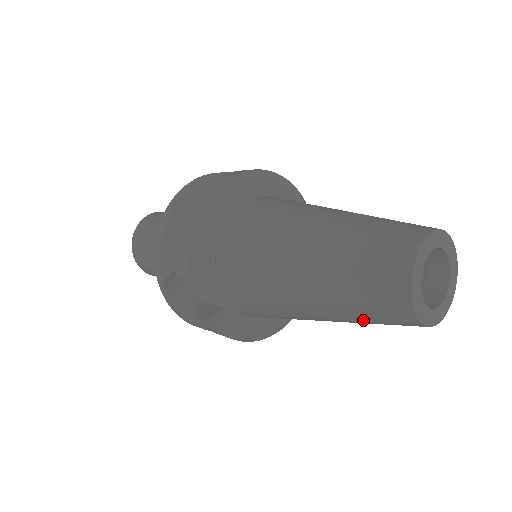
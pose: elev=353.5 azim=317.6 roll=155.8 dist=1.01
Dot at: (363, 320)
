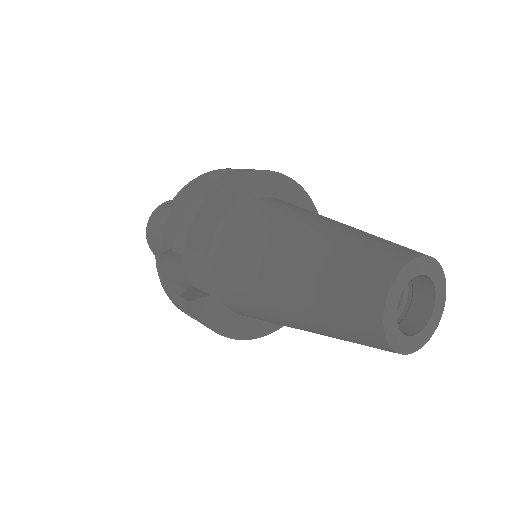
Dot at: (335, 332)
